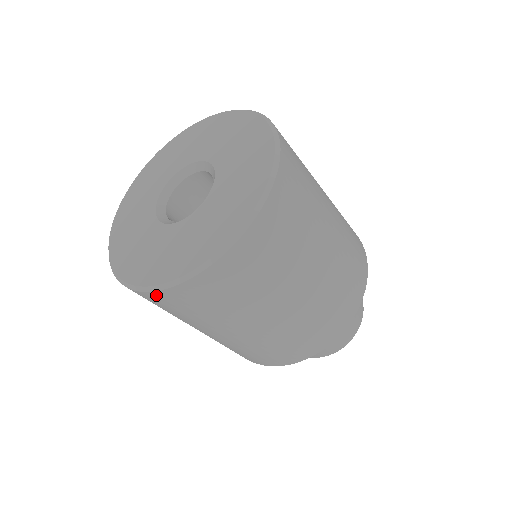
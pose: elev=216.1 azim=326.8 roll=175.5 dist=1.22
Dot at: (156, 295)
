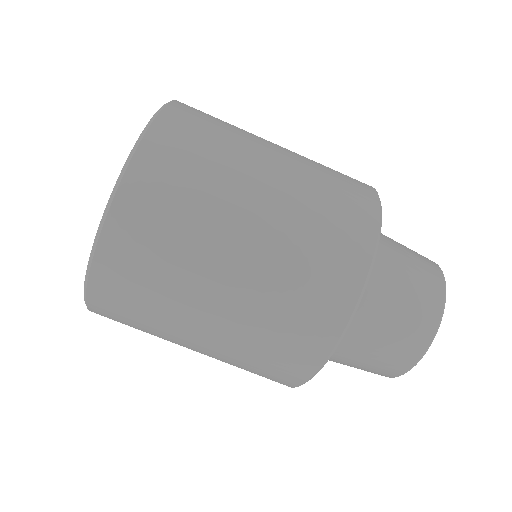
Dot at: (96, 312)
